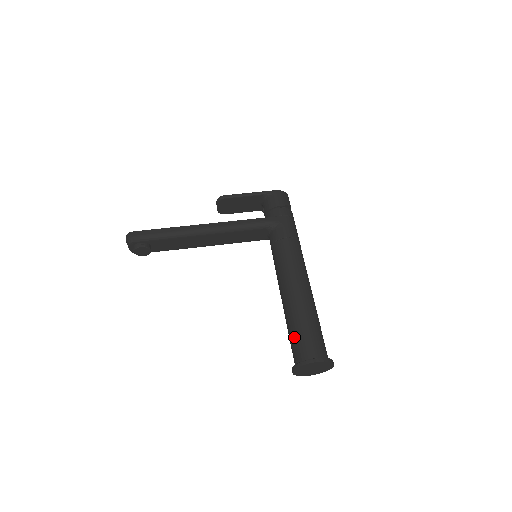
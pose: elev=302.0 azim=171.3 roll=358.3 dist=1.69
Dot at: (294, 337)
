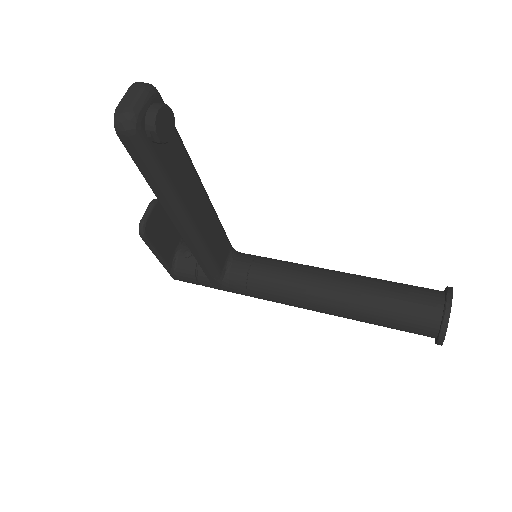
Dot at: (404, 286)
